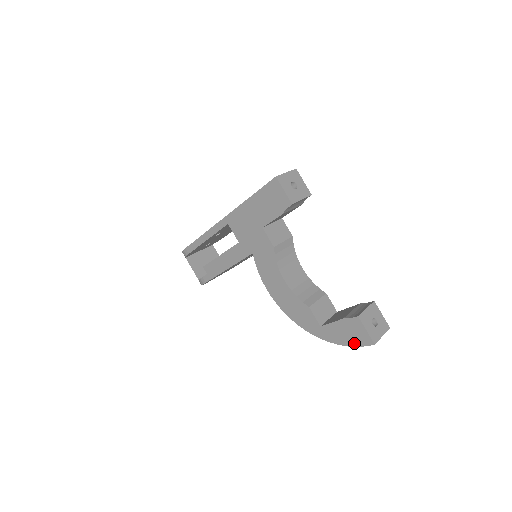
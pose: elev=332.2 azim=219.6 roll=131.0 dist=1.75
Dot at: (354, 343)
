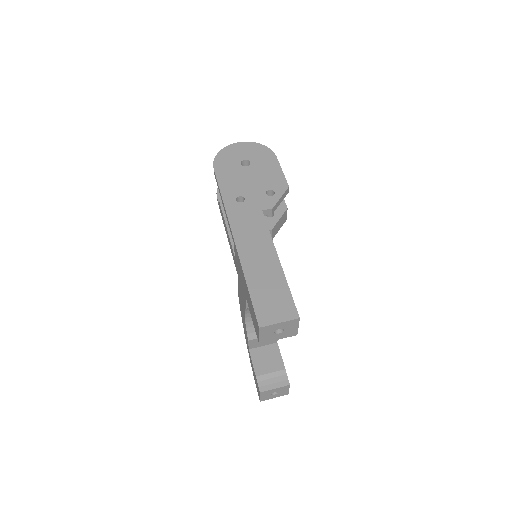
Dot at: (255, 381)
